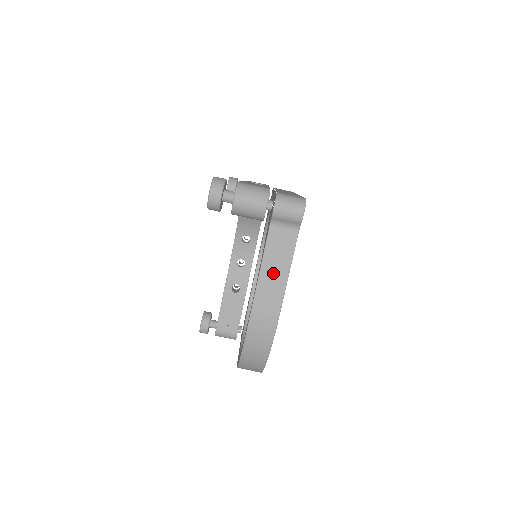
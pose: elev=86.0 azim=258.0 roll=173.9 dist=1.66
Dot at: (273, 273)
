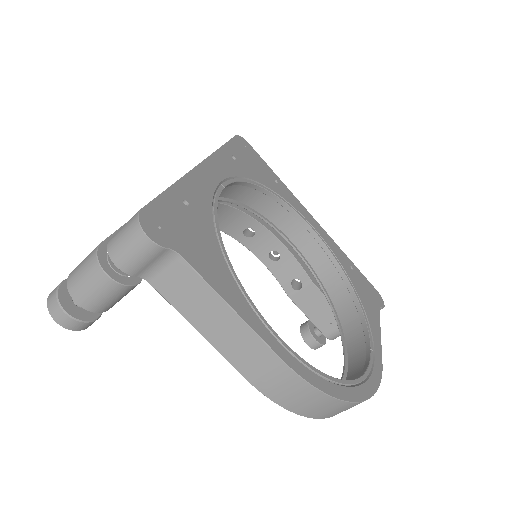
Dot at: (217, 326)
